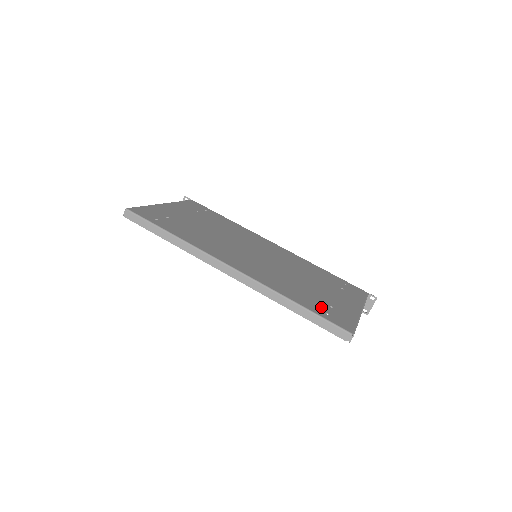
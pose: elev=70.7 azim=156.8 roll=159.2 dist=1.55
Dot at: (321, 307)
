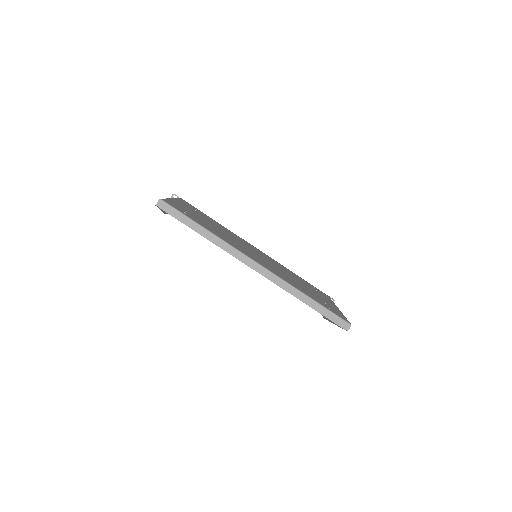
Dot at: (322, 302)
